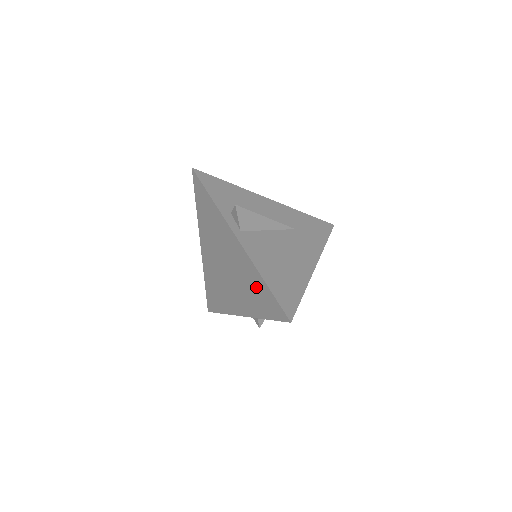
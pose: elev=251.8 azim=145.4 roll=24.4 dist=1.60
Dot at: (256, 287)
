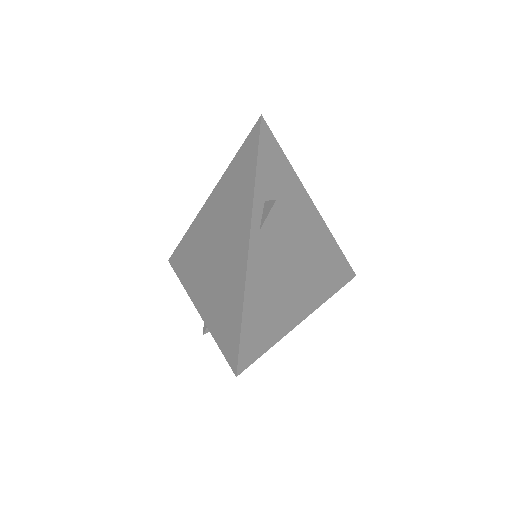
Dot at: (230, 303)
